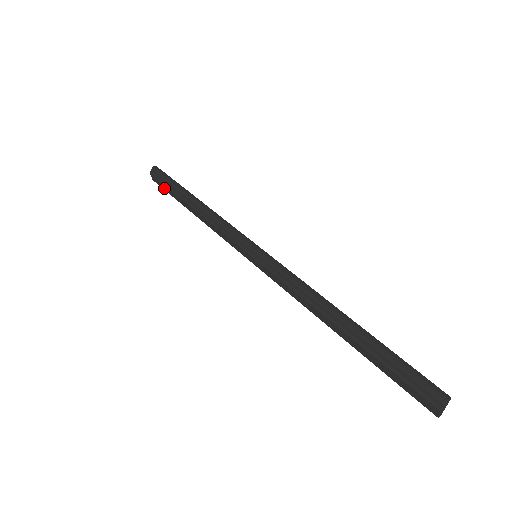
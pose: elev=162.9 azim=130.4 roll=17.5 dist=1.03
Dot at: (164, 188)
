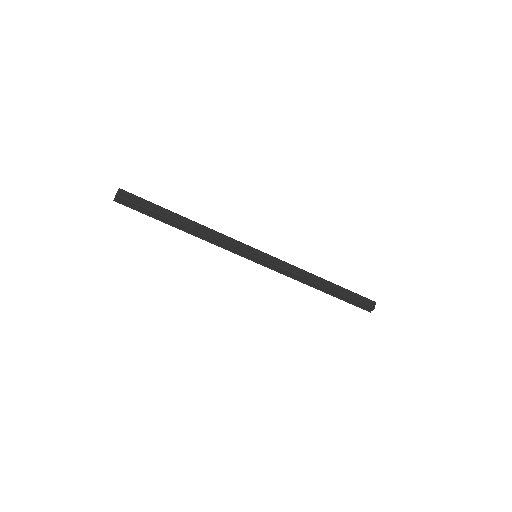
Dot at: (137, 209)
